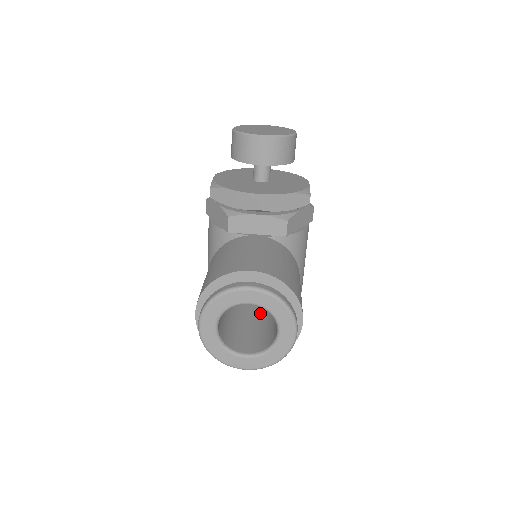
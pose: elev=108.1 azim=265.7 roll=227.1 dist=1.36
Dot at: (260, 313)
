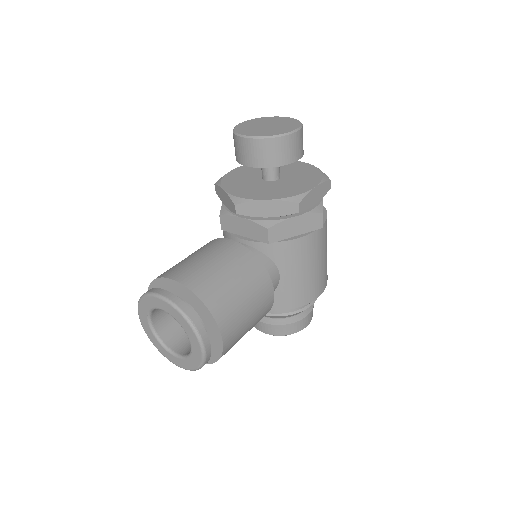
Dot at: occluded
